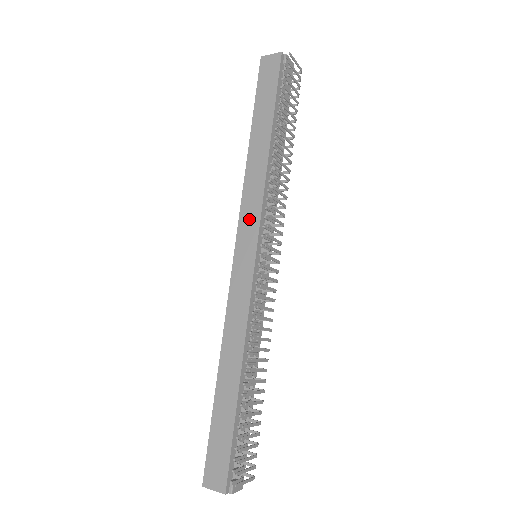
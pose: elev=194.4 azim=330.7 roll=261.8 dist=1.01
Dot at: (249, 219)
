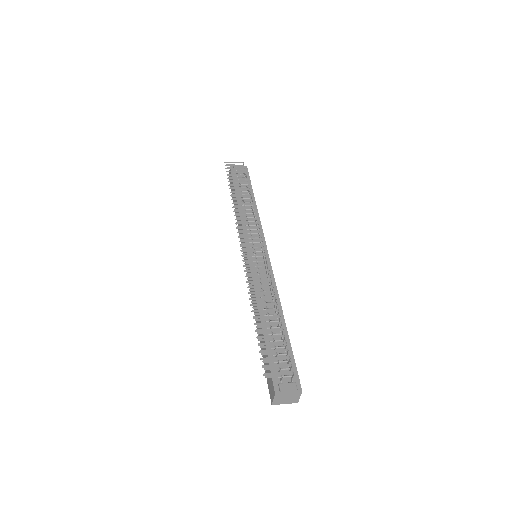
Dot at: (243, 242)
